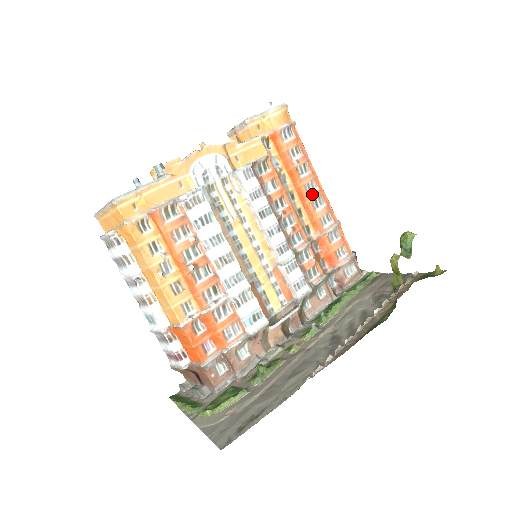
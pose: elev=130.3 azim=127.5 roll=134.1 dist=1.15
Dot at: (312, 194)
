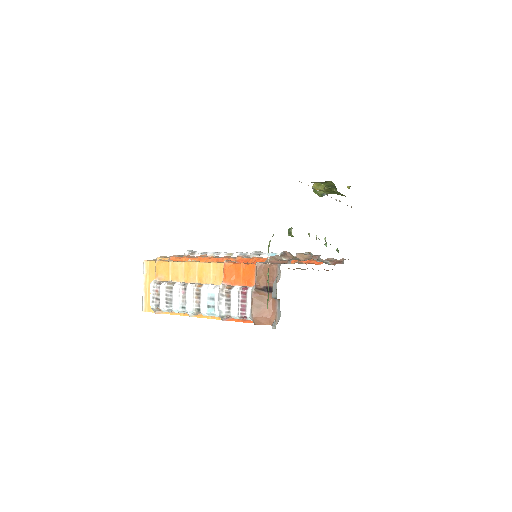
Dot at: occluded
